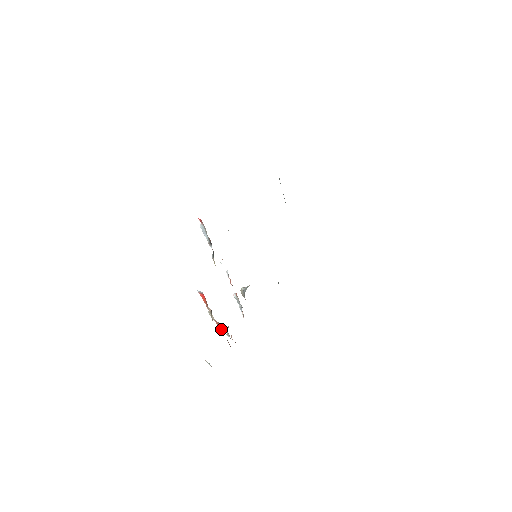
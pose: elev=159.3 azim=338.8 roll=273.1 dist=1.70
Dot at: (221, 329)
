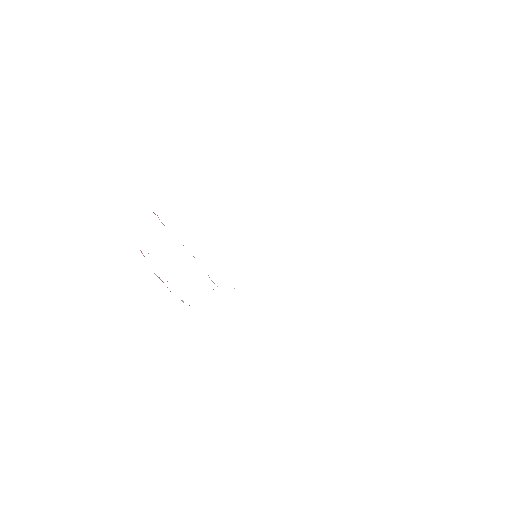
Dot at: occluded
